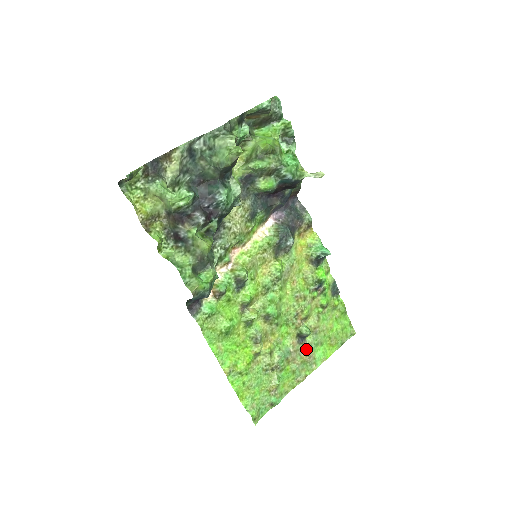
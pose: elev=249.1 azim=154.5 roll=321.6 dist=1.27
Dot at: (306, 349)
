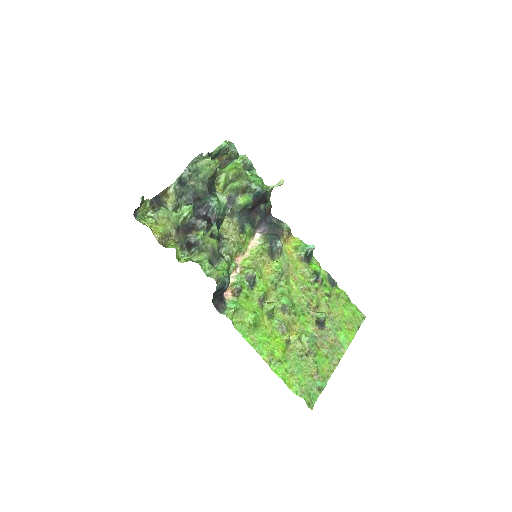
Dot at: (329, 334)
